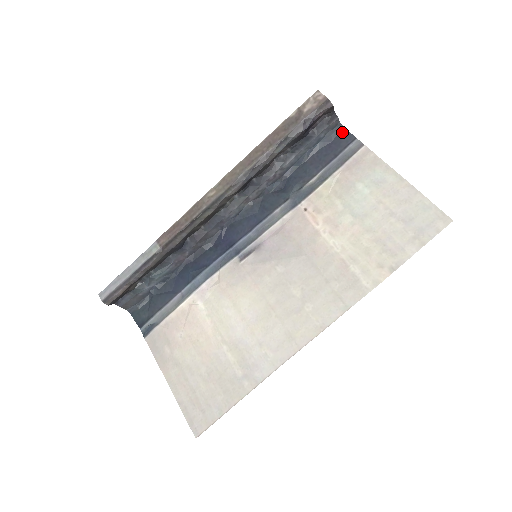
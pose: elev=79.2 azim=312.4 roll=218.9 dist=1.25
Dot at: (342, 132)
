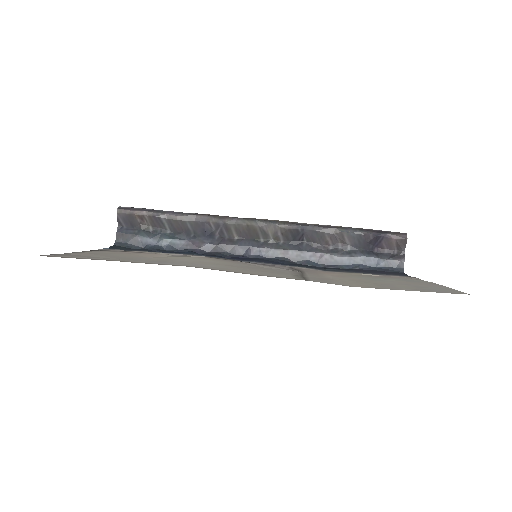
Dot at: (400, 273)
